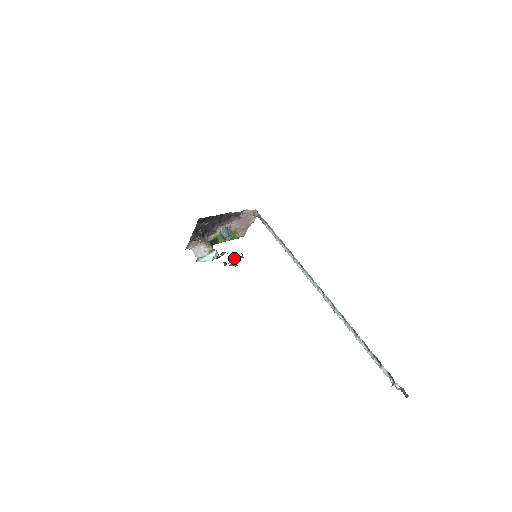
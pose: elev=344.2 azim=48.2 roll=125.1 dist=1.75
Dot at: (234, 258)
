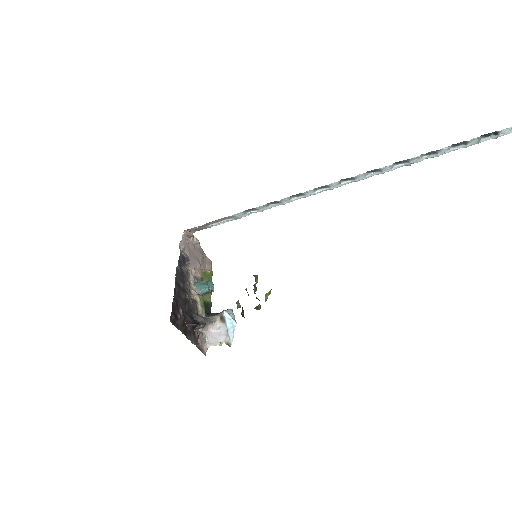
Dot at: (255, 291)
